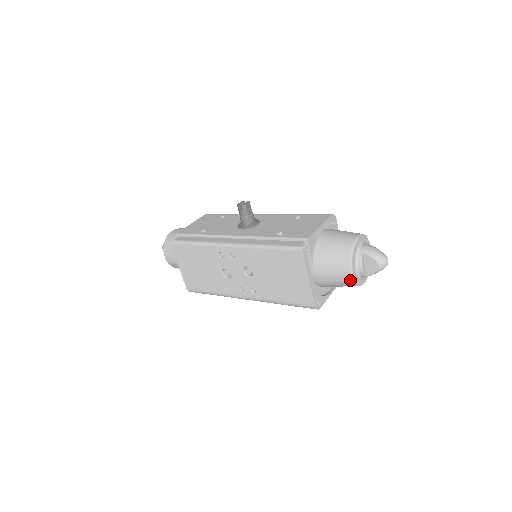
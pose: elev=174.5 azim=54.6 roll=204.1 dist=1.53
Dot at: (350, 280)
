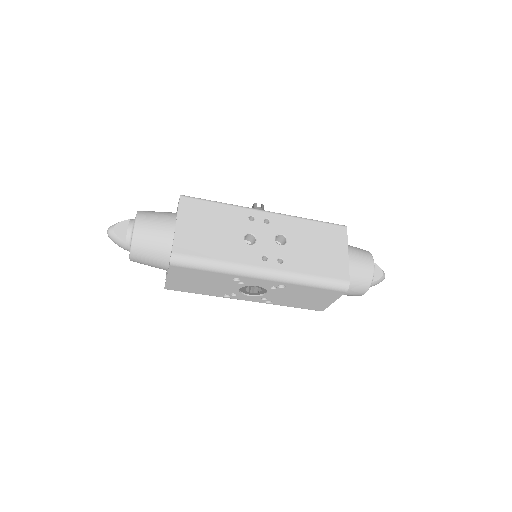
Dot at: (371, 271)
